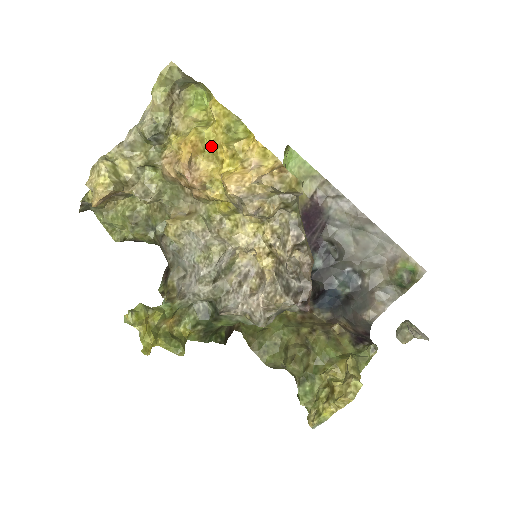
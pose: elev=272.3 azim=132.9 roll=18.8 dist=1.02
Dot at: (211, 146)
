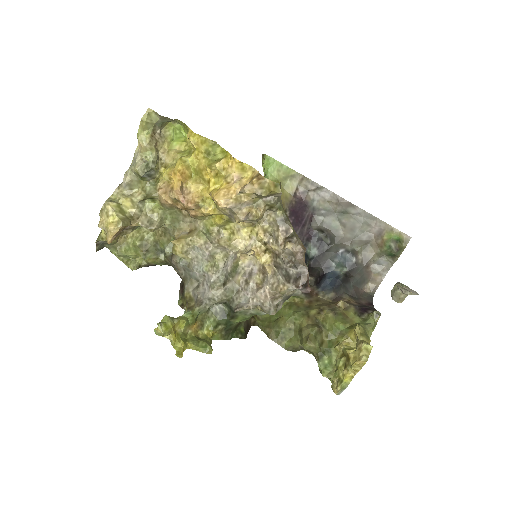
Dot at: (196, 171)
